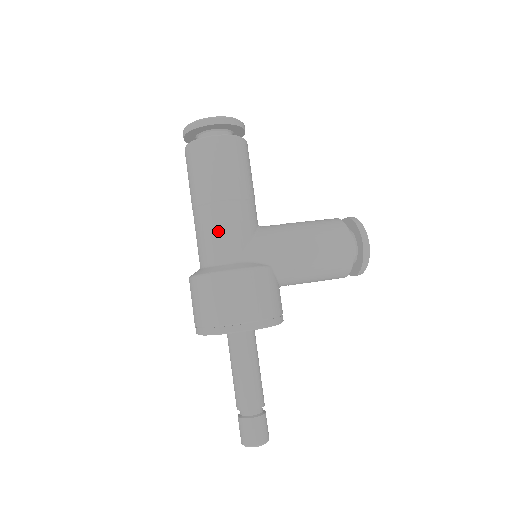
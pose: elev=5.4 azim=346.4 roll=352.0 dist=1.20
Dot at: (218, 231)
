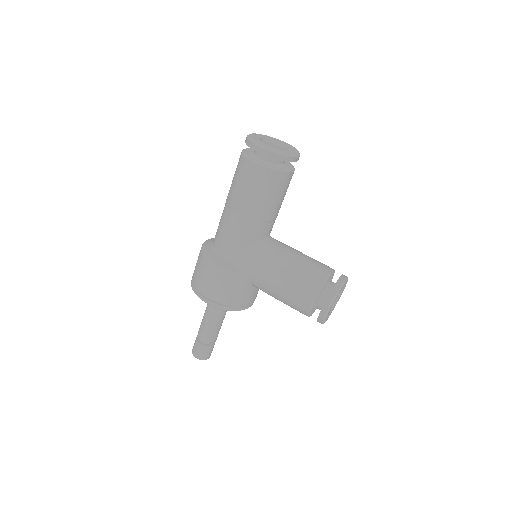
Dot at: (224, 229)
